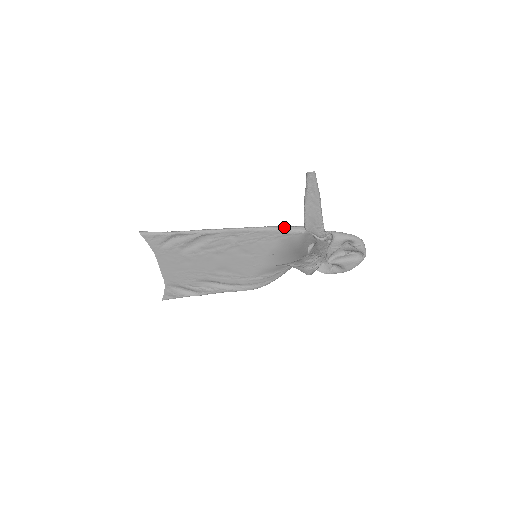
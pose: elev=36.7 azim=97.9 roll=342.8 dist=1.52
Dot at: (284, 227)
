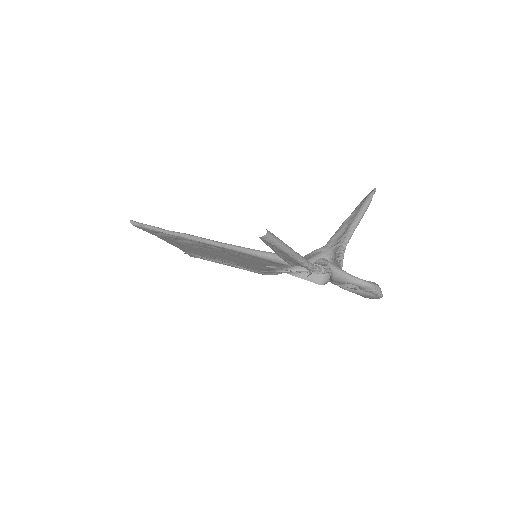
Dot at: (265, 255)
